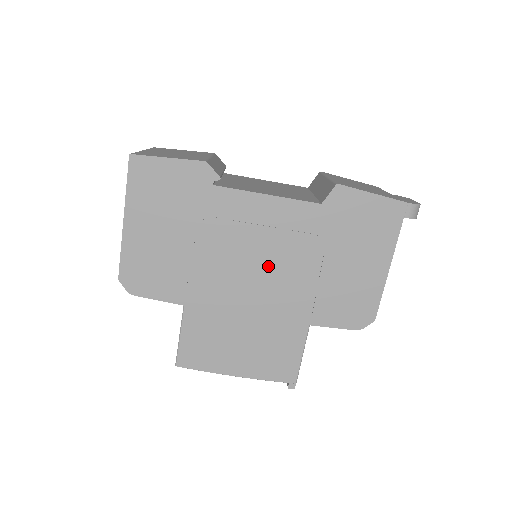
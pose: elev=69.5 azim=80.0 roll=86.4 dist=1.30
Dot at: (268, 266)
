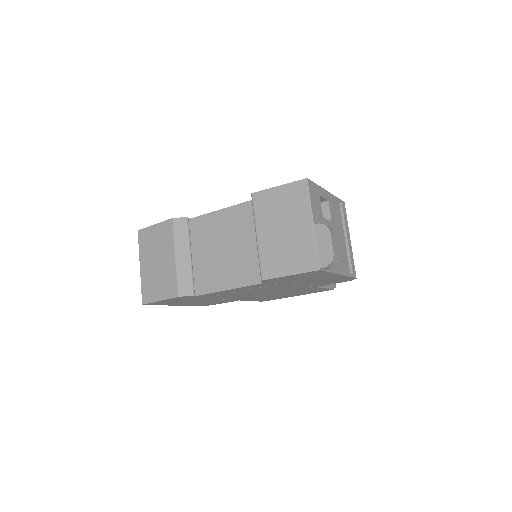
Dot at: (264, 291)
